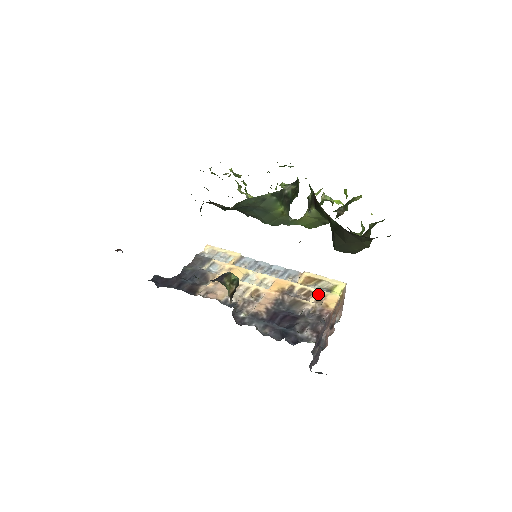
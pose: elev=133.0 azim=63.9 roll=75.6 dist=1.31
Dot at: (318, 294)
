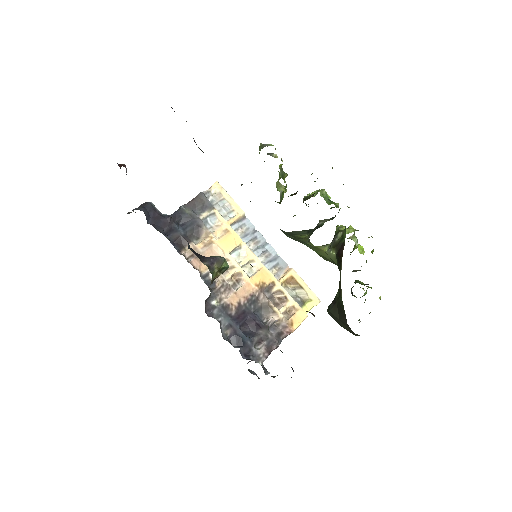
Dot at: (291, 305)
